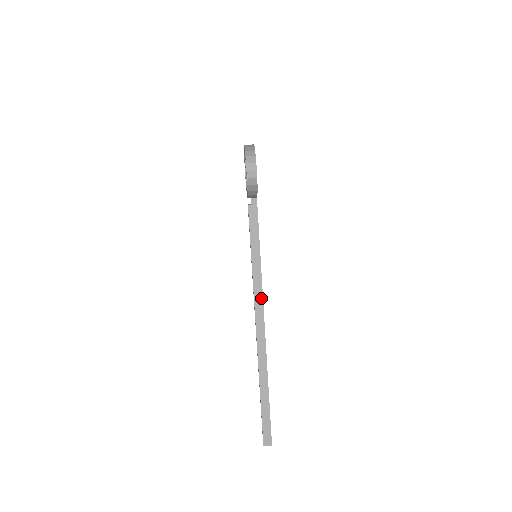
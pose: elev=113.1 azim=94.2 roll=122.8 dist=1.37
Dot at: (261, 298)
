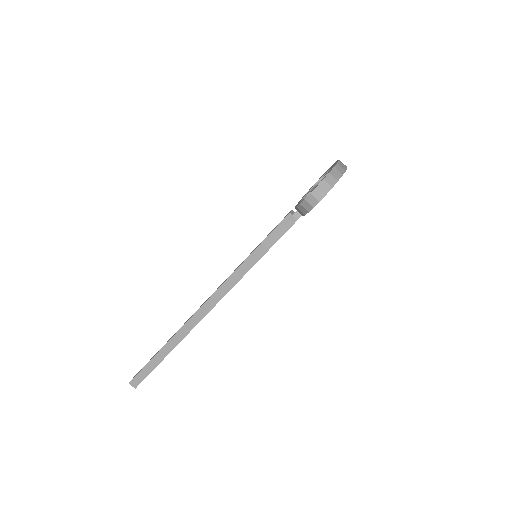
Dot at: (227, 290)
